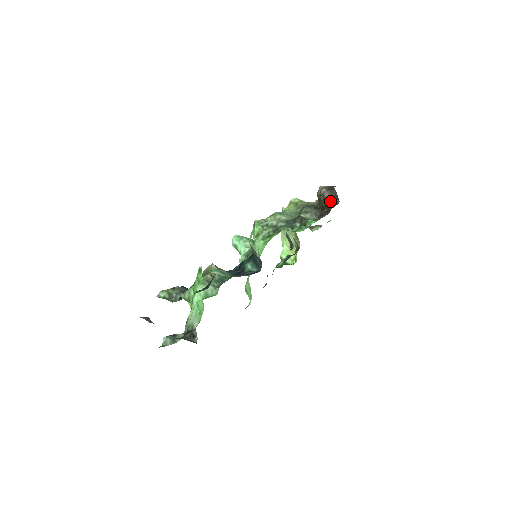
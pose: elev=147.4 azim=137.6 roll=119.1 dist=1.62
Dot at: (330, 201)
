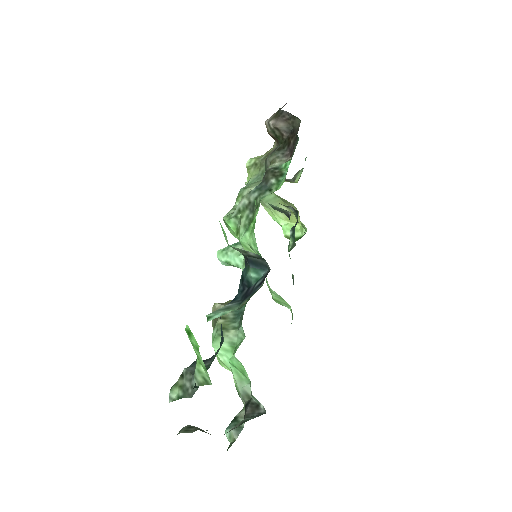
Dot at: (289, 128)
